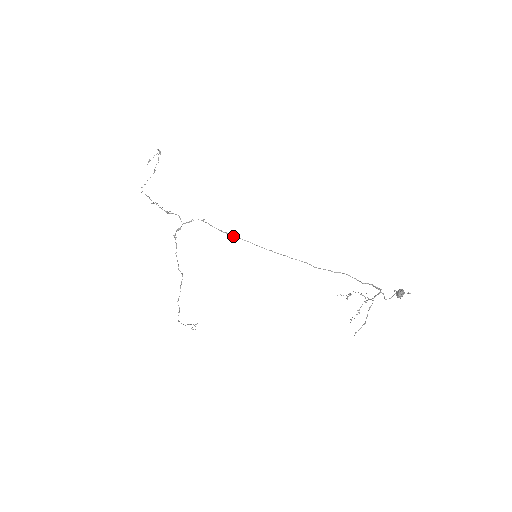
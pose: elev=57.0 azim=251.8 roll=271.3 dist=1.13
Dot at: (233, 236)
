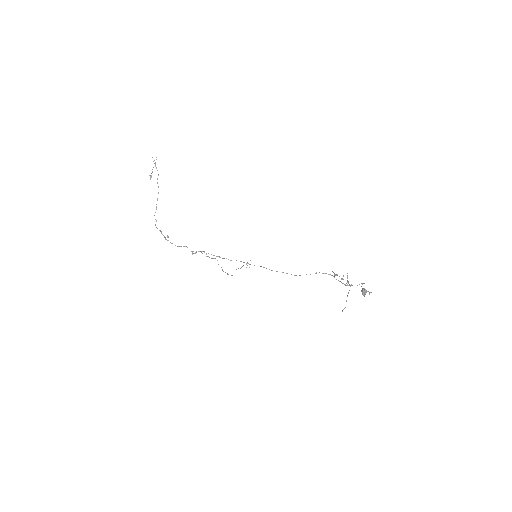
Dot at: occluded
